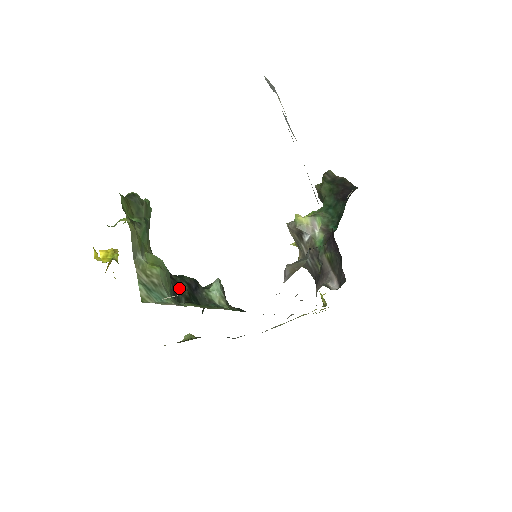
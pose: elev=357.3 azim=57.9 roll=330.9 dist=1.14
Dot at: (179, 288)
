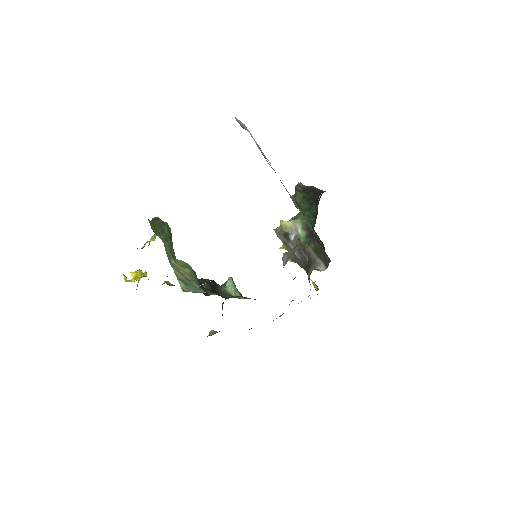
Dot at: (203, 286)
